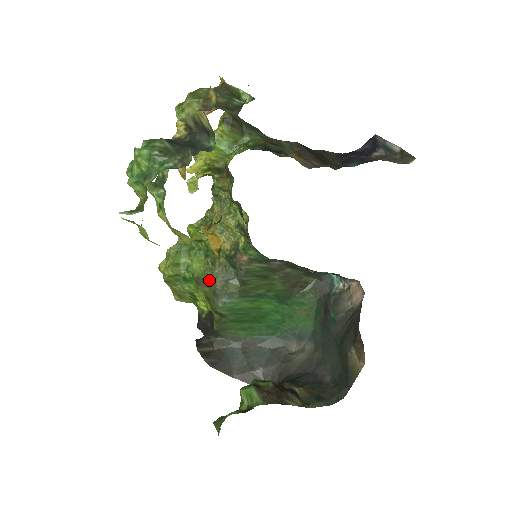
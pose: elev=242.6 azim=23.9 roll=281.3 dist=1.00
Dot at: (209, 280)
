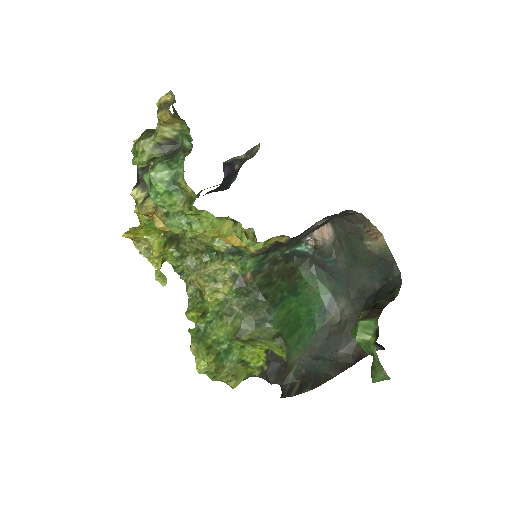
Dot at: (244, 323)
